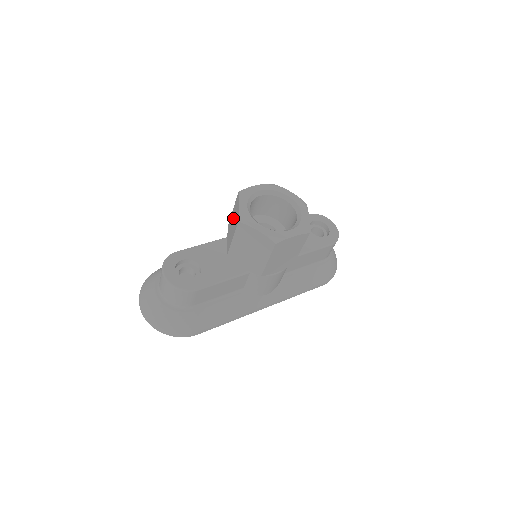
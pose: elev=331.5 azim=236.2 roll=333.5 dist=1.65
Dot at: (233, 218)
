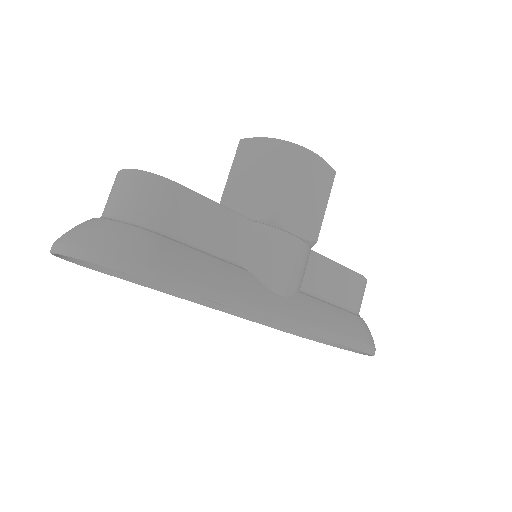
Dot at: occluded
